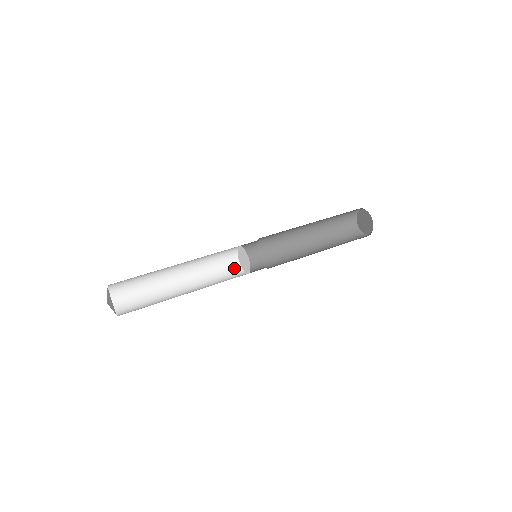
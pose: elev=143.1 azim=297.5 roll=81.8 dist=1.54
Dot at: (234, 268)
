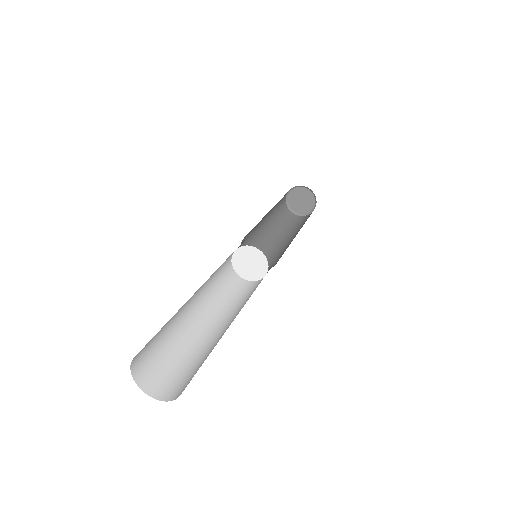
Dot at: (246, 286)
